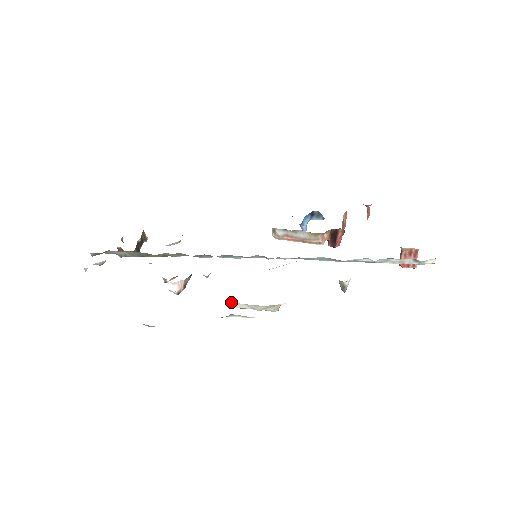
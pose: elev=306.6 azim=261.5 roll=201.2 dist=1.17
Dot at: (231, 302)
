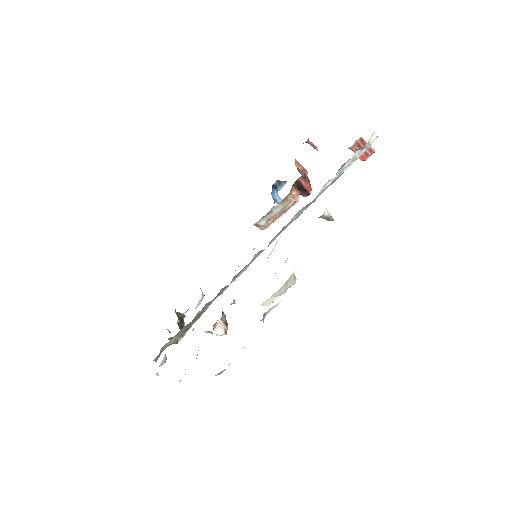
Dot at: occluded
